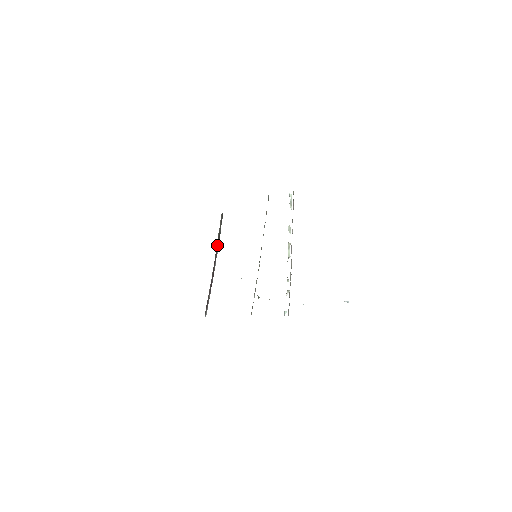
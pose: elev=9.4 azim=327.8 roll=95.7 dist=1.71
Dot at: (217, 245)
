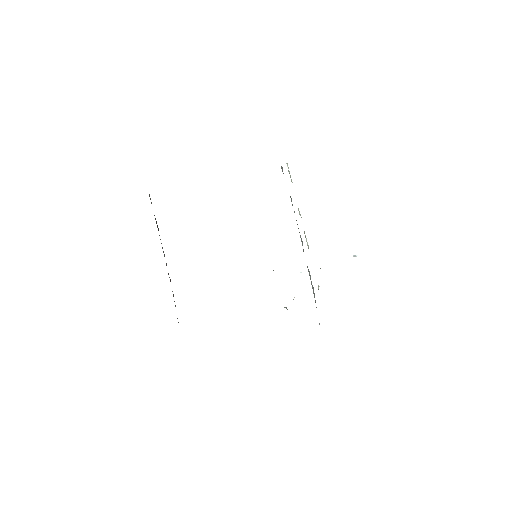
Dot at: occluded
